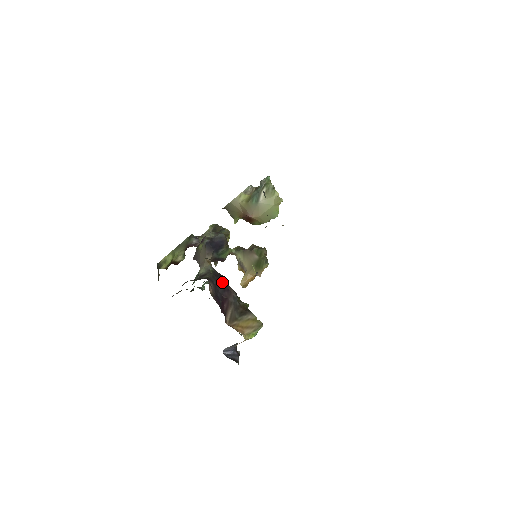
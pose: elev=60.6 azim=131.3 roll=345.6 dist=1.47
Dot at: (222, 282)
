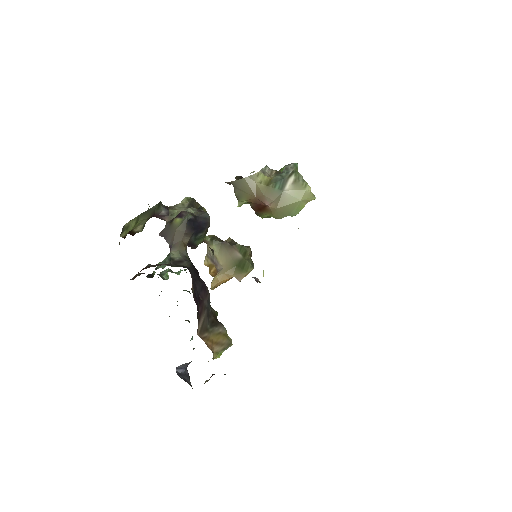
Dot at: (199, 277)
